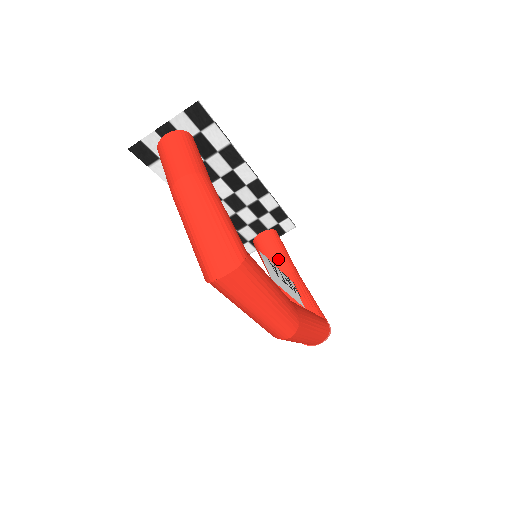
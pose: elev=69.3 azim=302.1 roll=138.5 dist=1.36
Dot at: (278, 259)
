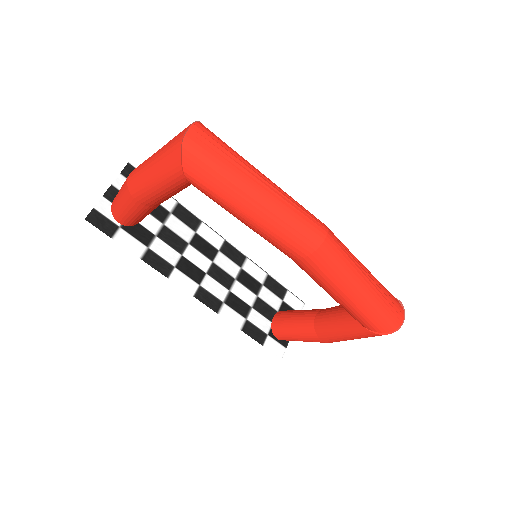
Dot at: (302, 313)
